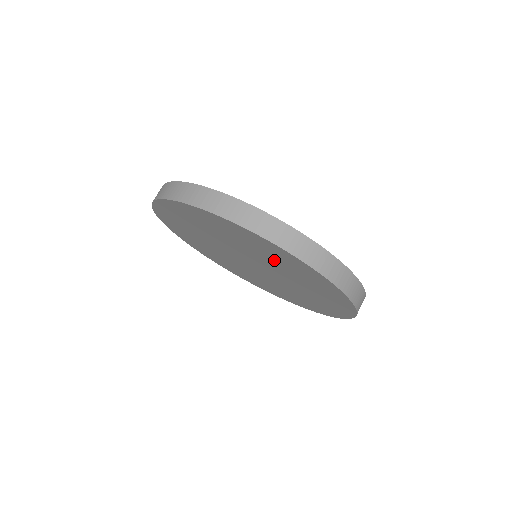
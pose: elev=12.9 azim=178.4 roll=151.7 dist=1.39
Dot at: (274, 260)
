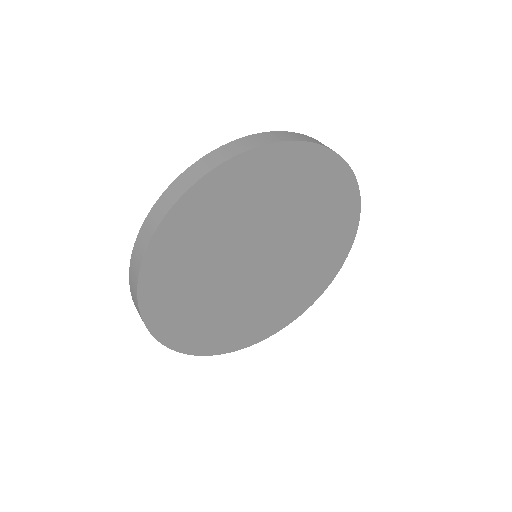
Dot at: (275, 196)
